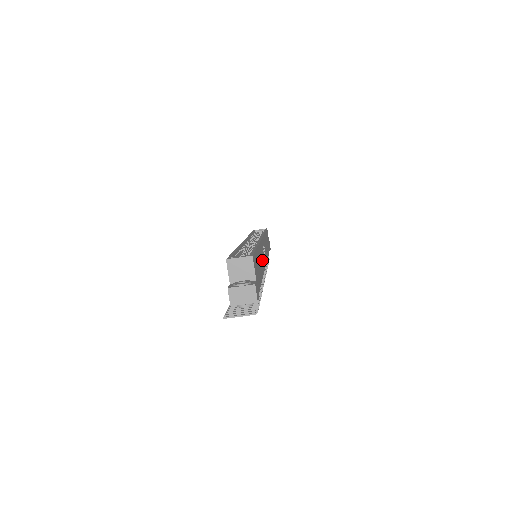
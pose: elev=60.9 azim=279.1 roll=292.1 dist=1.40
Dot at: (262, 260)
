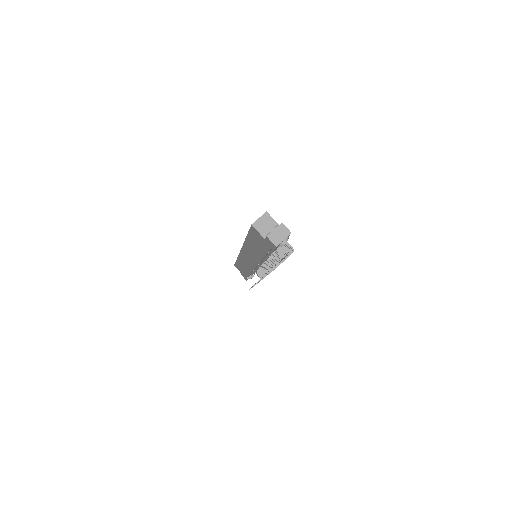
Dot at: occluded
